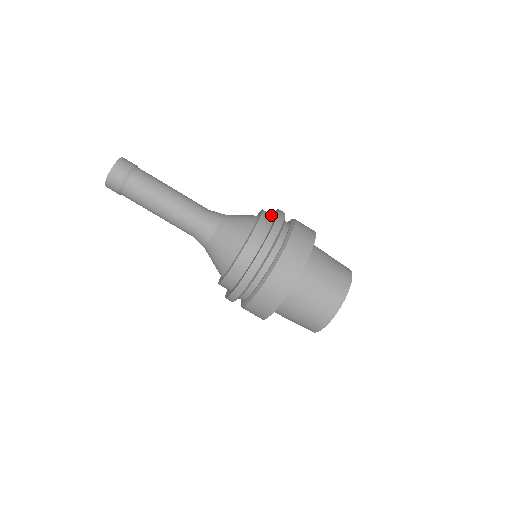
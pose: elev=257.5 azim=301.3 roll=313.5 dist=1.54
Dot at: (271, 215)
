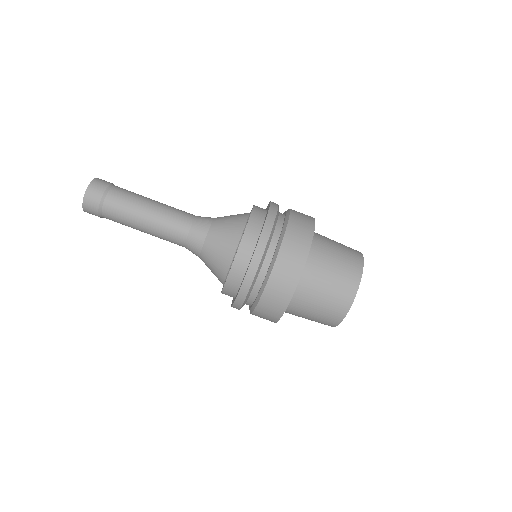
Dot at: (261, 219)
